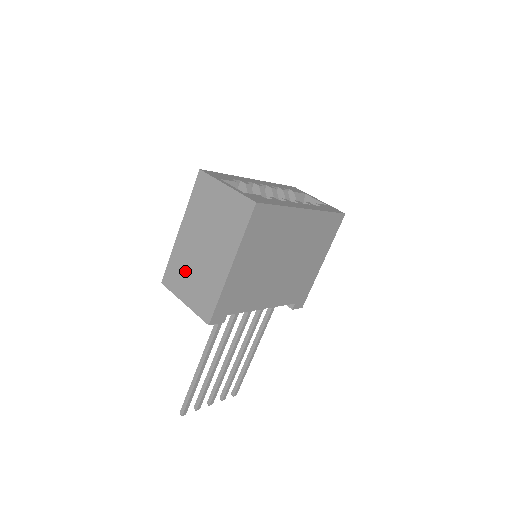
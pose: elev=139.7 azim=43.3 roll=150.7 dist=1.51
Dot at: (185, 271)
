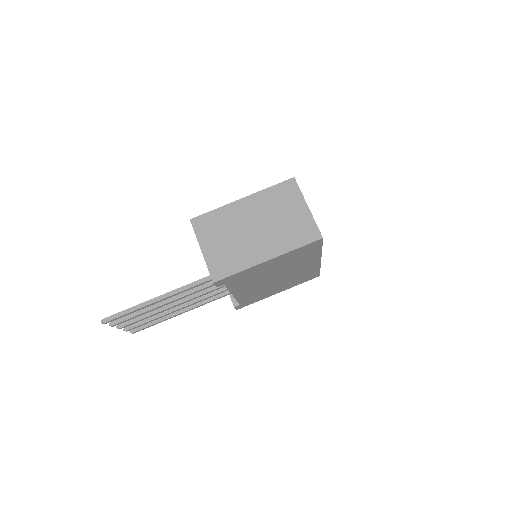
Dot at: (222, 230)
